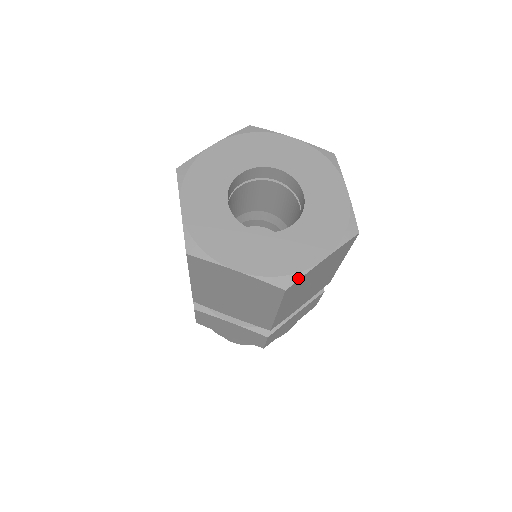
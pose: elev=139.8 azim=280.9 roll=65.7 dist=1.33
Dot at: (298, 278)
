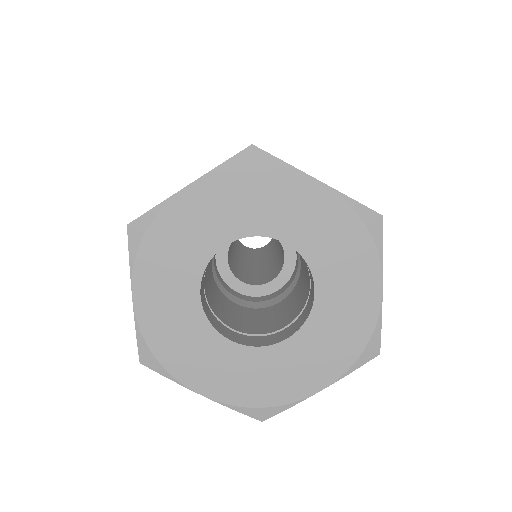
Dot at: (281, 411)
